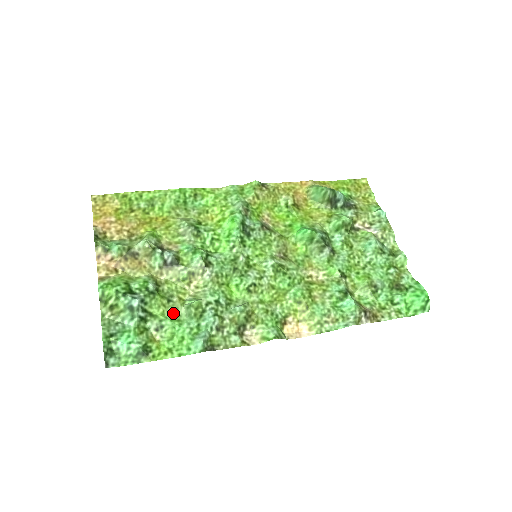
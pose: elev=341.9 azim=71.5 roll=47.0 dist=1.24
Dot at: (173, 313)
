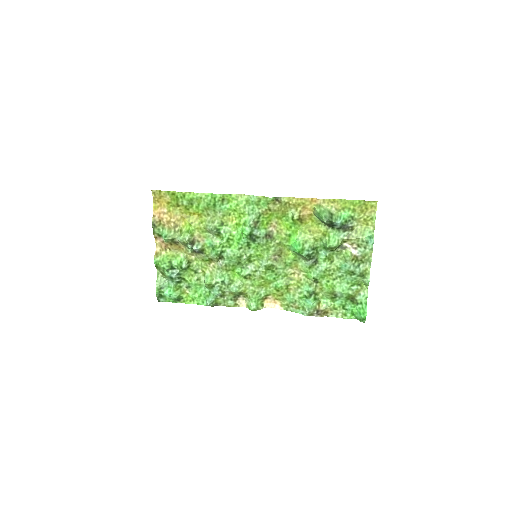
Dot at: (197, 280)
